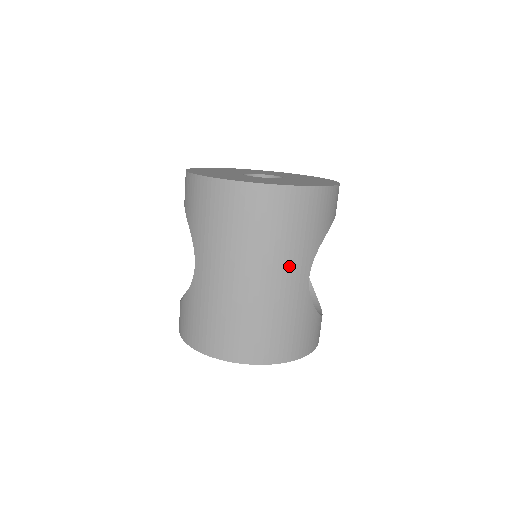
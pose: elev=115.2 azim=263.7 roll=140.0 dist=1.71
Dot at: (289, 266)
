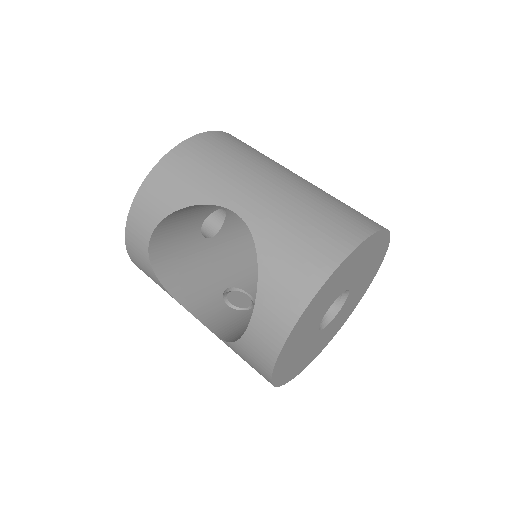
Dot at: occluded
